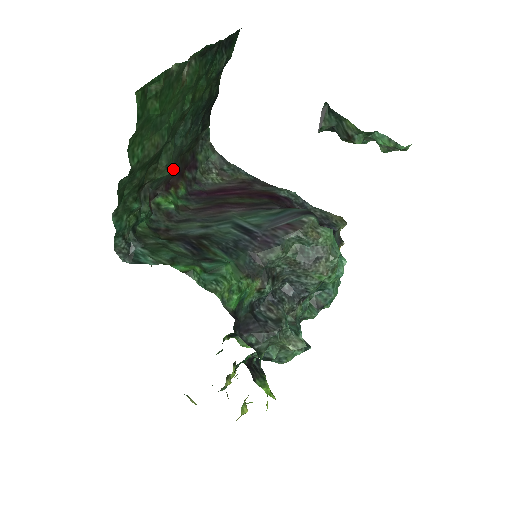
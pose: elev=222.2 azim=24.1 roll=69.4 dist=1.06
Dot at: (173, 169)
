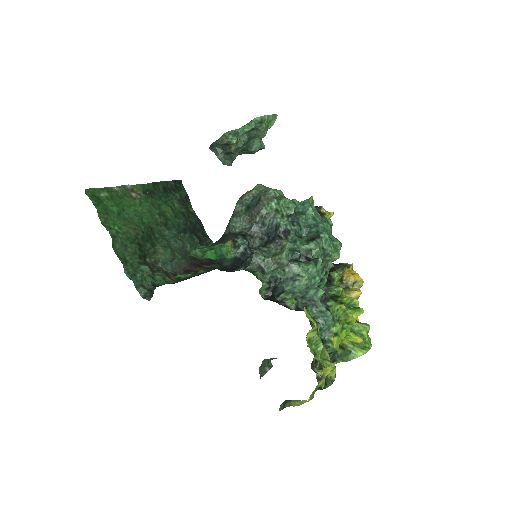
Dot at: occluded
